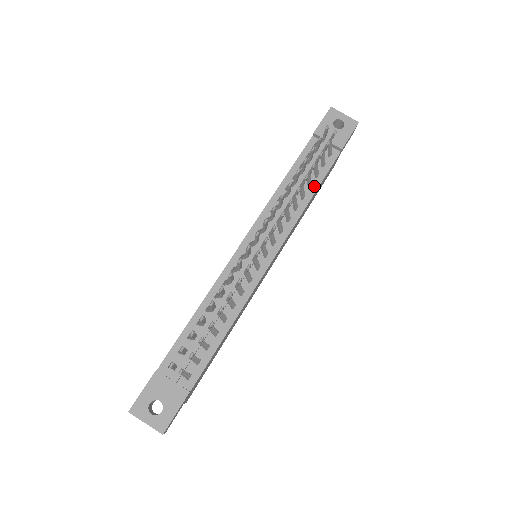
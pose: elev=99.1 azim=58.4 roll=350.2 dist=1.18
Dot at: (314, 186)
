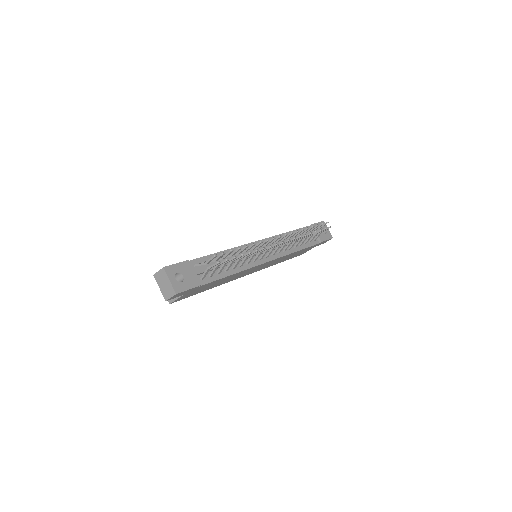
Dot at: (302, 247)
